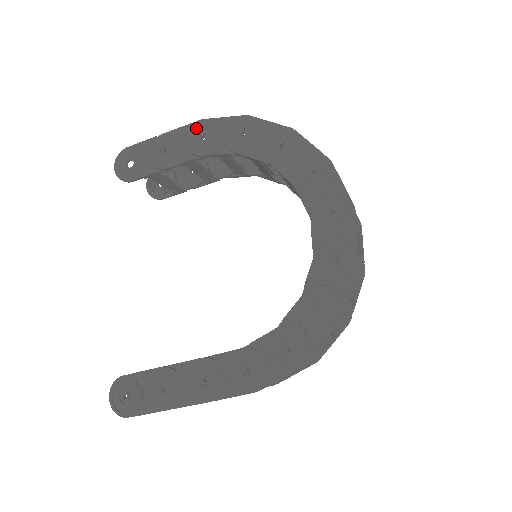
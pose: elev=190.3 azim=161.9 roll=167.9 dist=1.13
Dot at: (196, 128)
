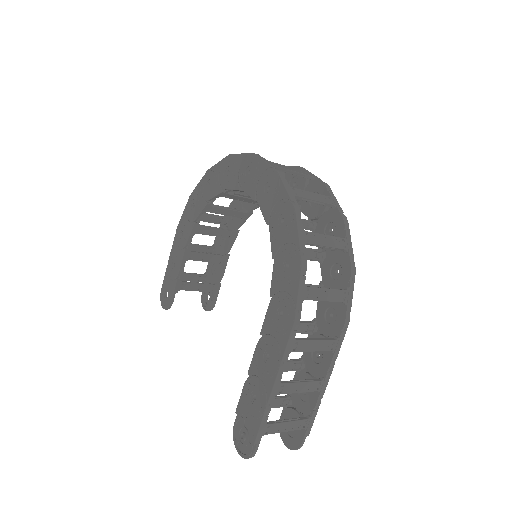
Dot at: (177, 235)
